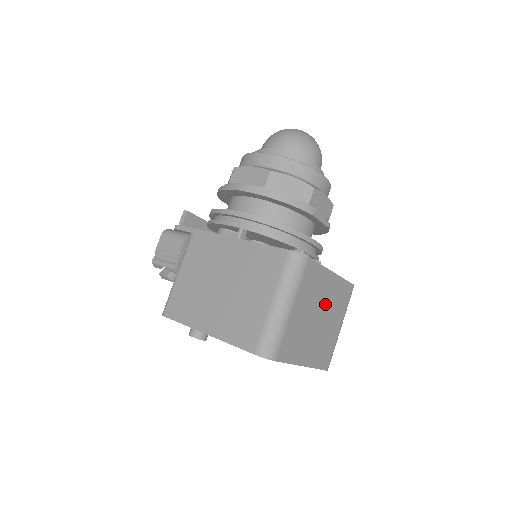
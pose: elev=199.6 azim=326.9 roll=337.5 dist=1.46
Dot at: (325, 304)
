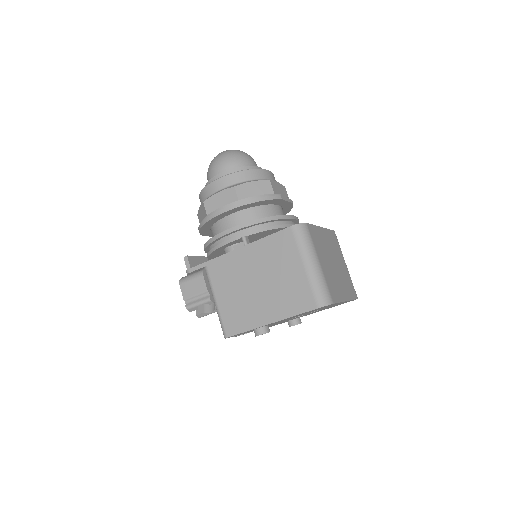
Dot at: (331, 252)
